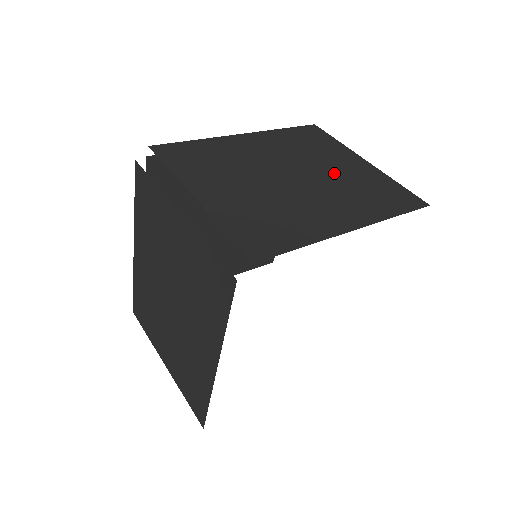
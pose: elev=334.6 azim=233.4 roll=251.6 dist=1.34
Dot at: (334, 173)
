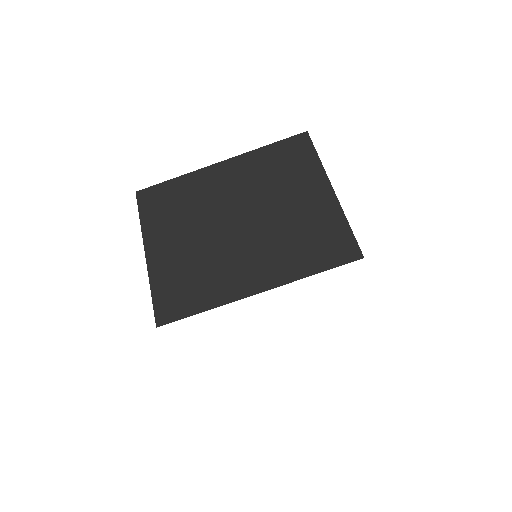
Dot at: occluded
